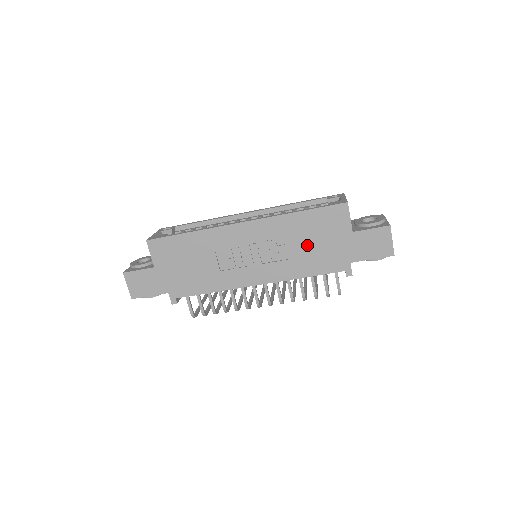
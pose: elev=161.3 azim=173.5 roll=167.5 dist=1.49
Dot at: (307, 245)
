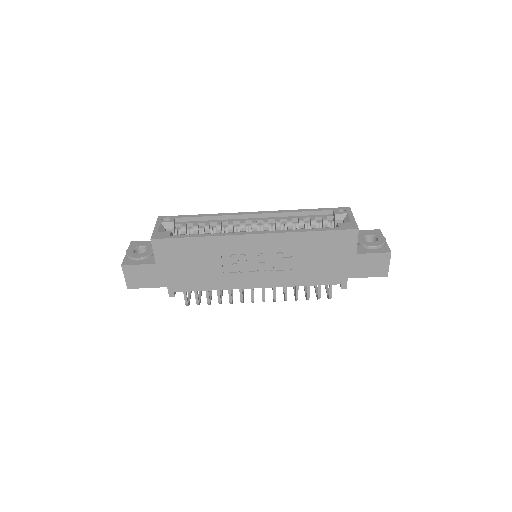
Dot at: (312, 260)
